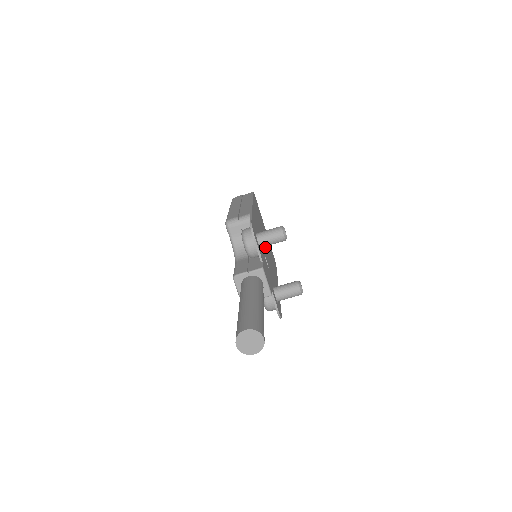
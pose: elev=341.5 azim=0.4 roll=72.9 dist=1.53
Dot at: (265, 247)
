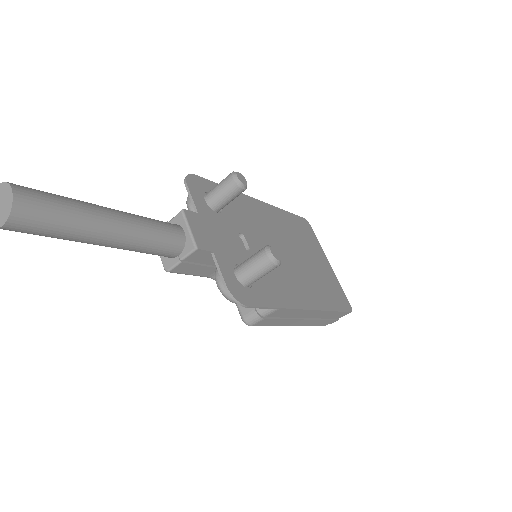
Dot at: occluded
